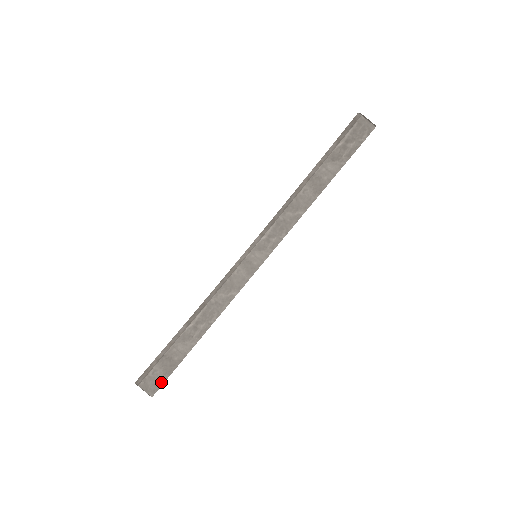
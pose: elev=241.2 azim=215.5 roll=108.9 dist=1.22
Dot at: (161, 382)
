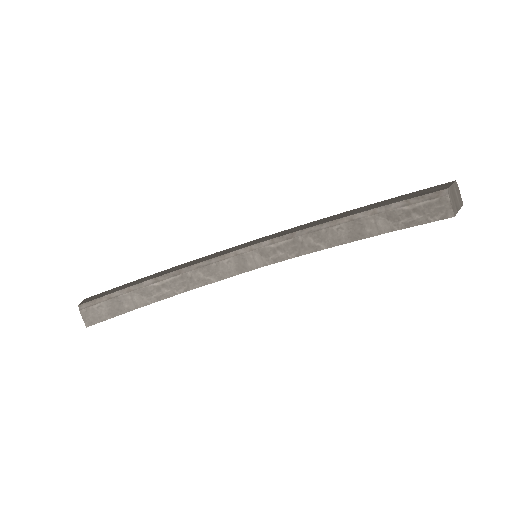
Dot at: (101, 319)
